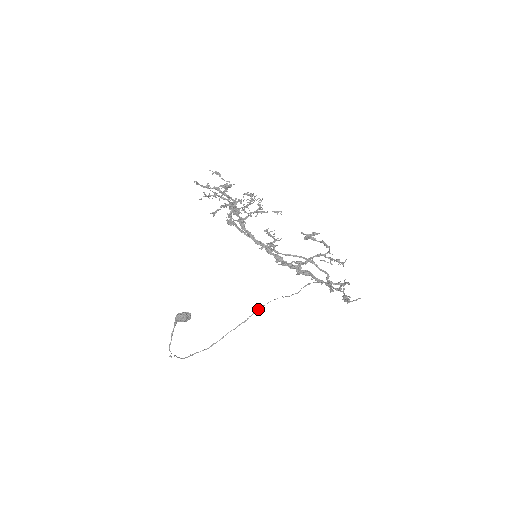
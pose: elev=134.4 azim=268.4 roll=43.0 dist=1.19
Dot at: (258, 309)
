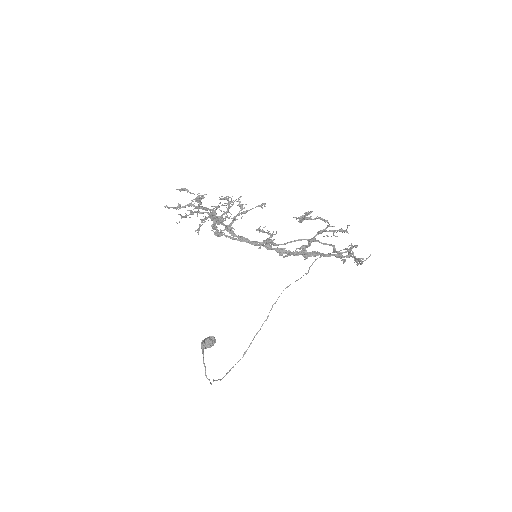
Dot at: (275, 302)
